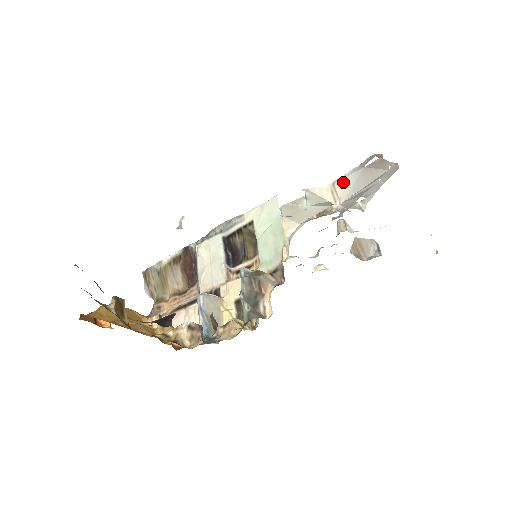
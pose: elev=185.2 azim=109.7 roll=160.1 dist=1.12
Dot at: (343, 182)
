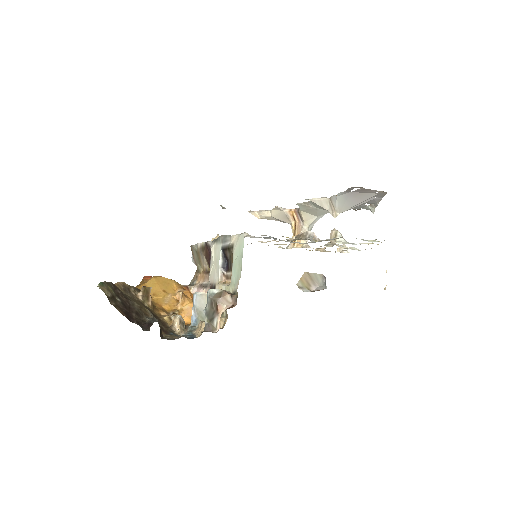
Dot at: (336, 199)
